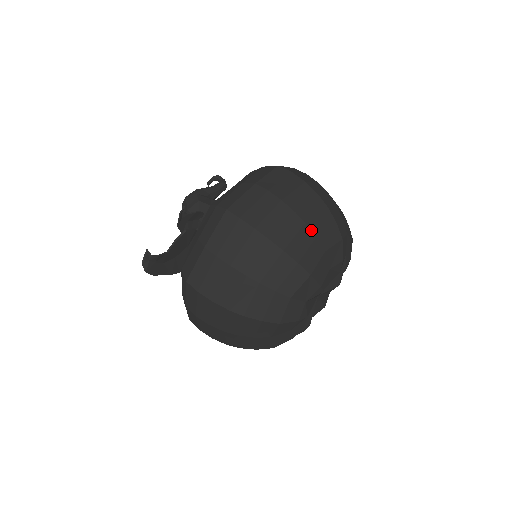
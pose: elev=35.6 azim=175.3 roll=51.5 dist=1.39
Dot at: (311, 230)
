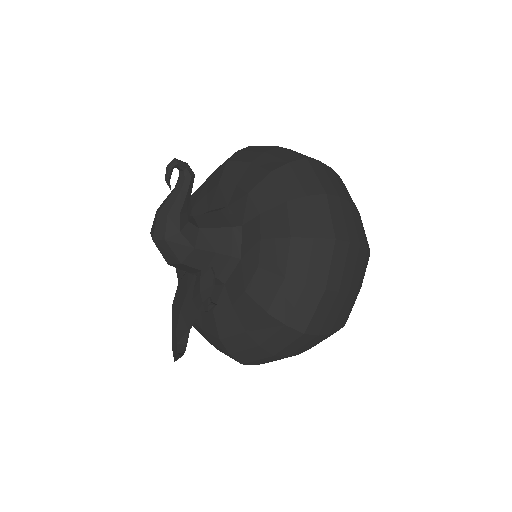
Dot at: occluded
